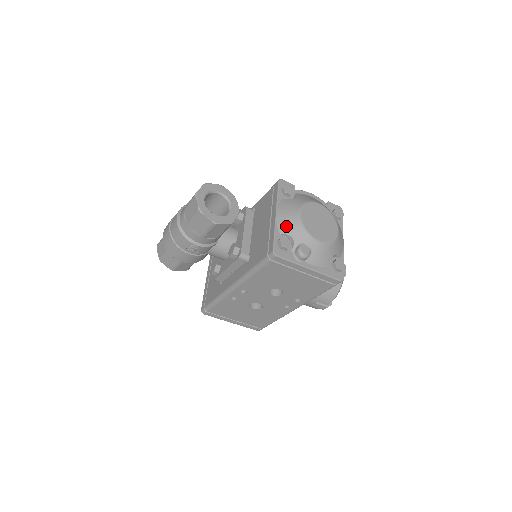
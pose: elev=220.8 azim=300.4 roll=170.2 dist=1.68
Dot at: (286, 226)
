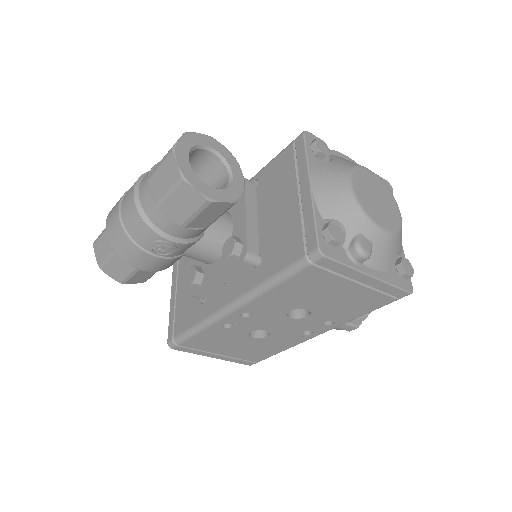
Dot at: (331, 205)
